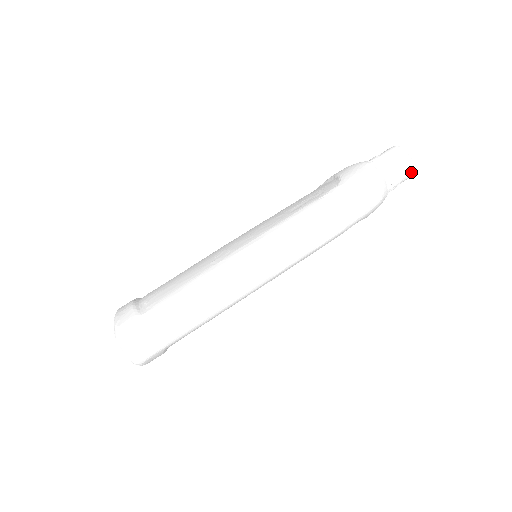
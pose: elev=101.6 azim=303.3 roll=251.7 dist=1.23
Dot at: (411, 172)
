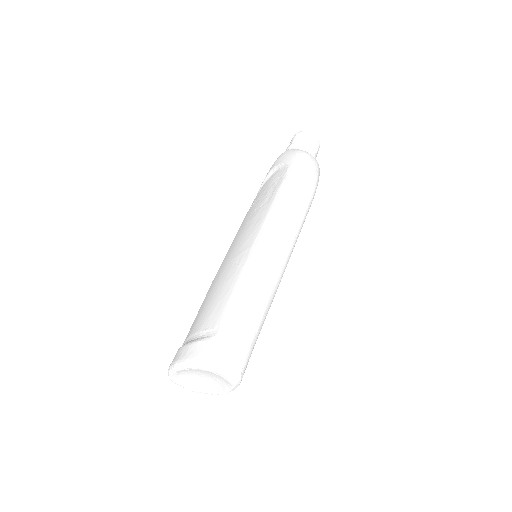
Dot at: (319, 145)
